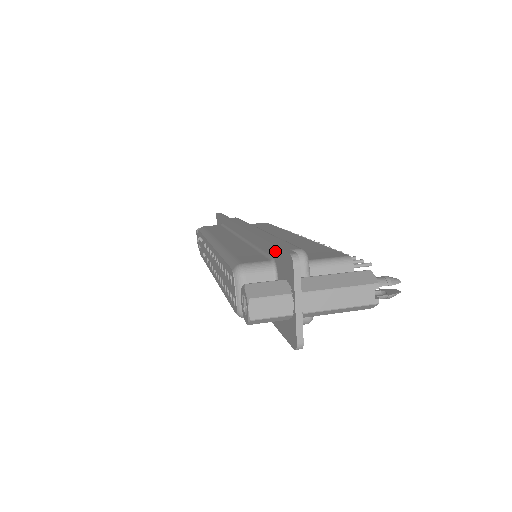
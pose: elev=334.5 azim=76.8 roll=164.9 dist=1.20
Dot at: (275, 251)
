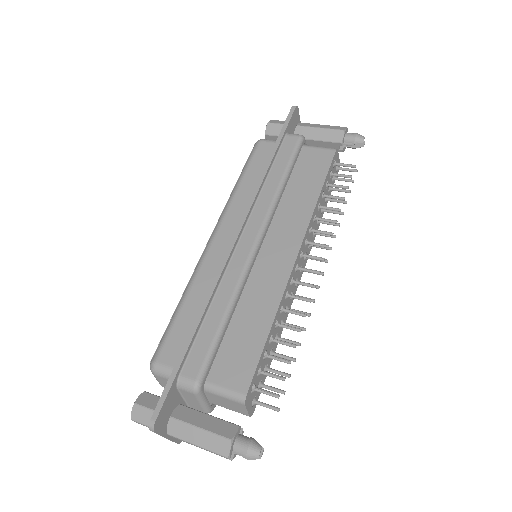
Dot at: (172, 376)
